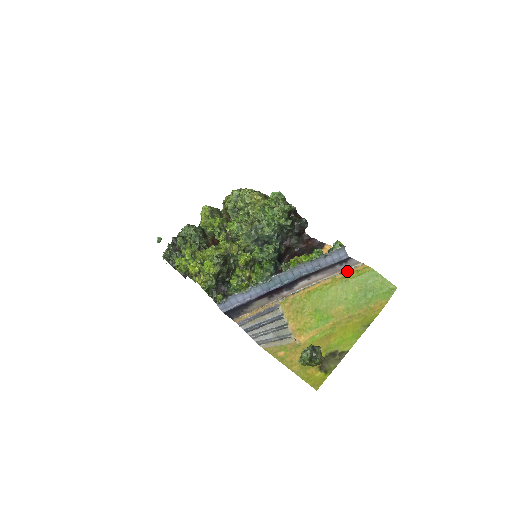
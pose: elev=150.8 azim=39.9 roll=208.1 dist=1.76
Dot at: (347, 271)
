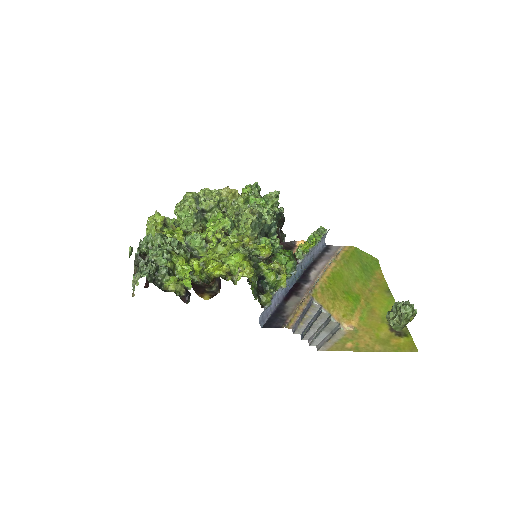
Dot at: (339, 253)
